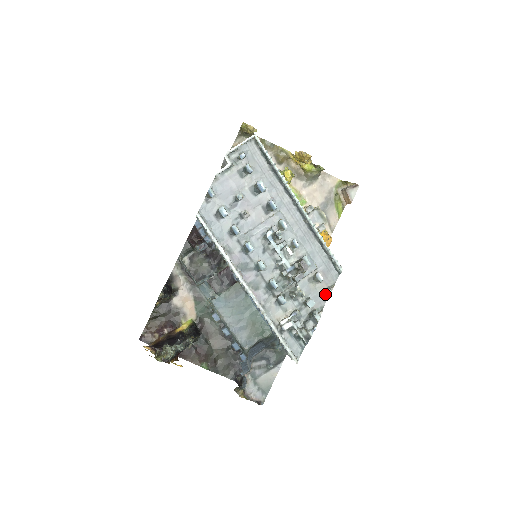
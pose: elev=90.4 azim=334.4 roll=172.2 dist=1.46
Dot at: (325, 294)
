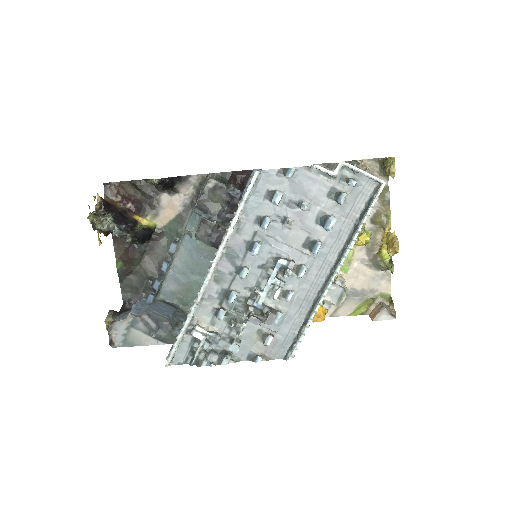
Dot at: (254, 355)
